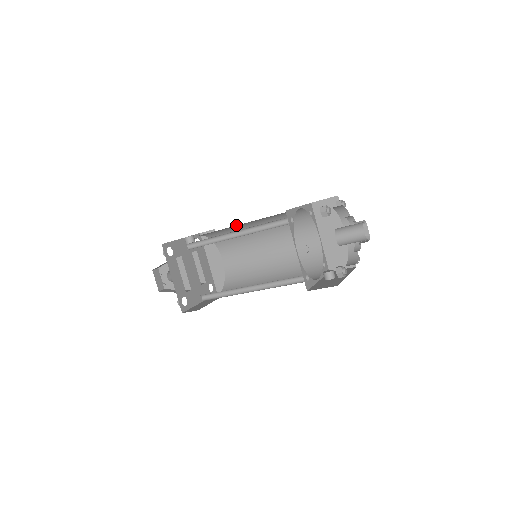
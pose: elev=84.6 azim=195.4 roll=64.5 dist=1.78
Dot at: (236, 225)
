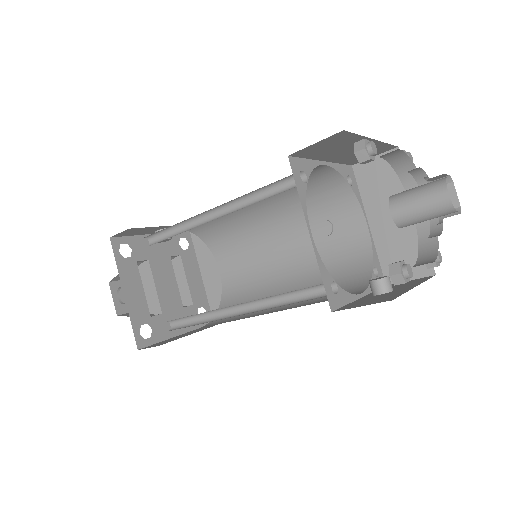
Dot at: occluded
